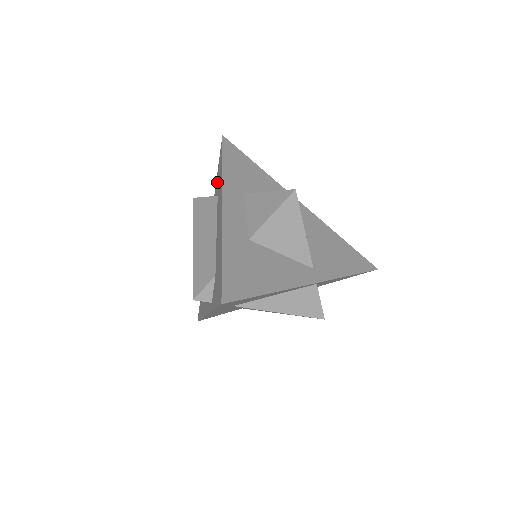
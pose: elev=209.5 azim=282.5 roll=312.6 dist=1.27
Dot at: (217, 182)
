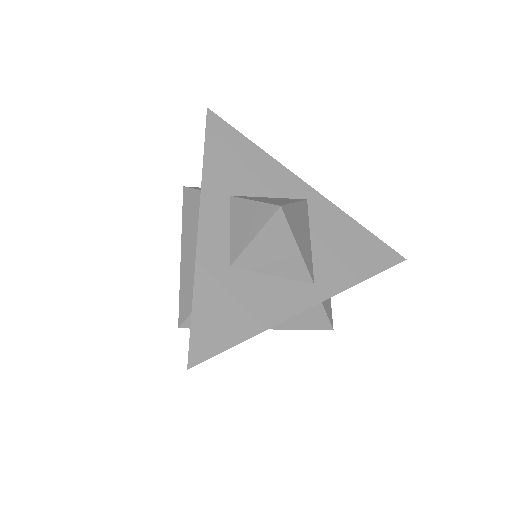
Dot at: occluded
